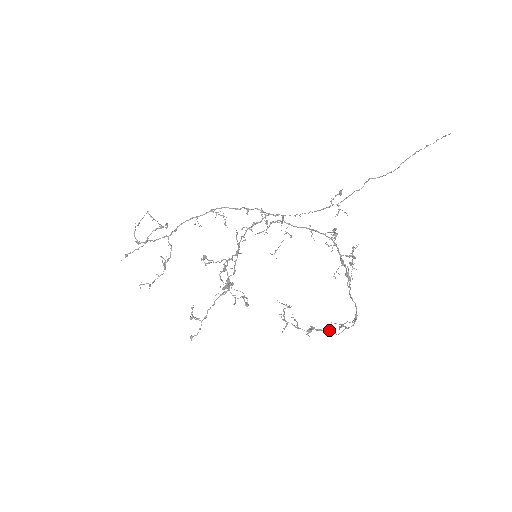
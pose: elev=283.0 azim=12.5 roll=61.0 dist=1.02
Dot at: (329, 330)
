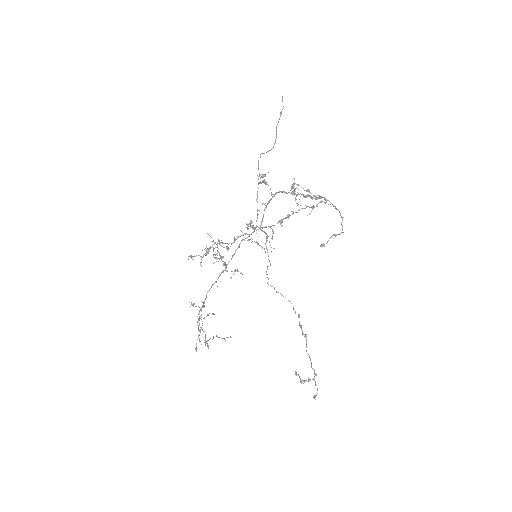
Dot at: (334, 235)
